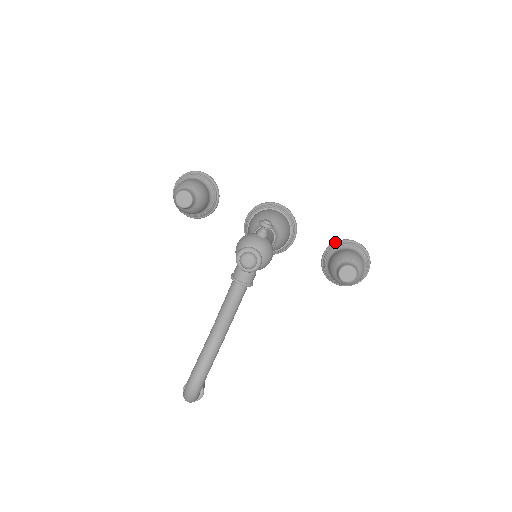
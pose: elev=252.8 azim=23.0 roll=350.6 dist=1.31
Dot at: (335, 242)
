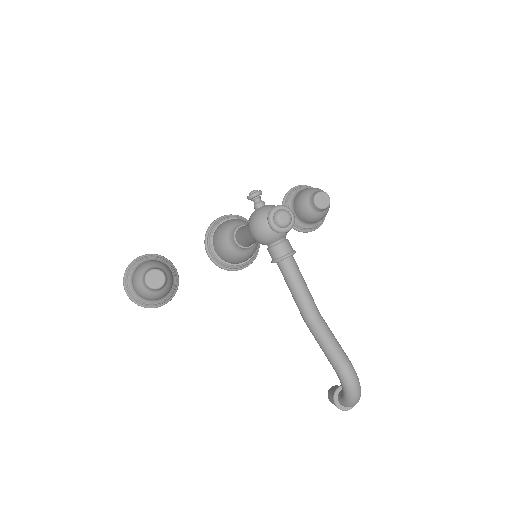
Dot at: (283, 202)
